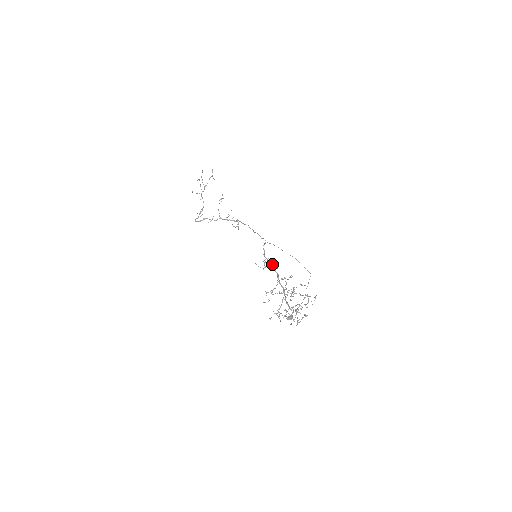
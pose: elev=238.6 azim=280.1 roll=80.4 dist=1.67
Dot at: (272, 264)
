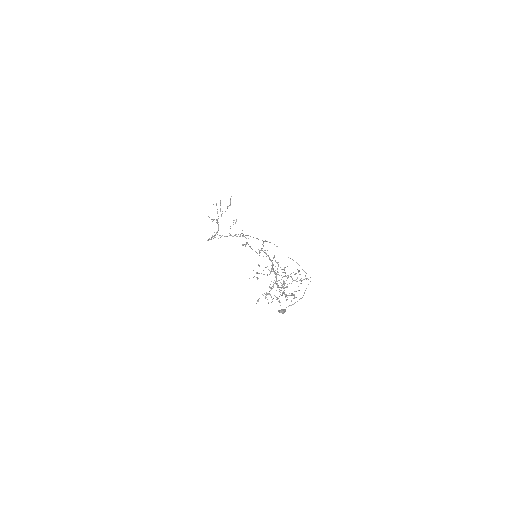
Dot at: (268, 255)
